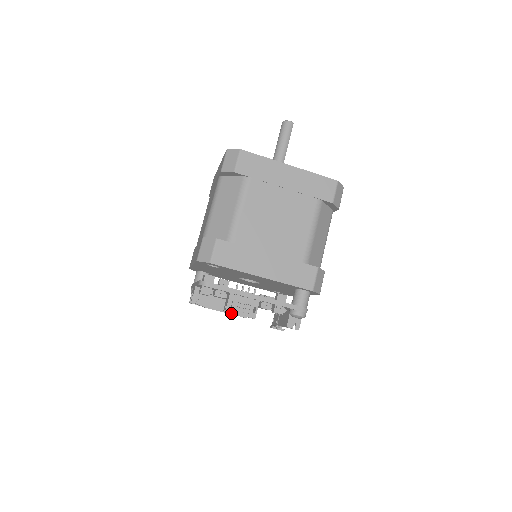
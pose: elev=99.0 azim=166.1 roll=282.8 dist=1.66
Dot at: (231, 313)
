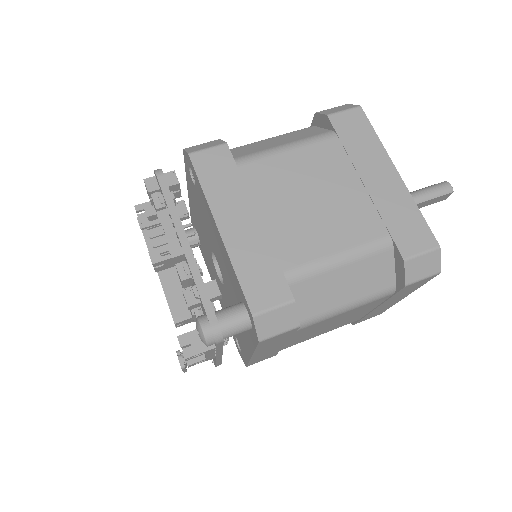
Dot at: (168, 299)
